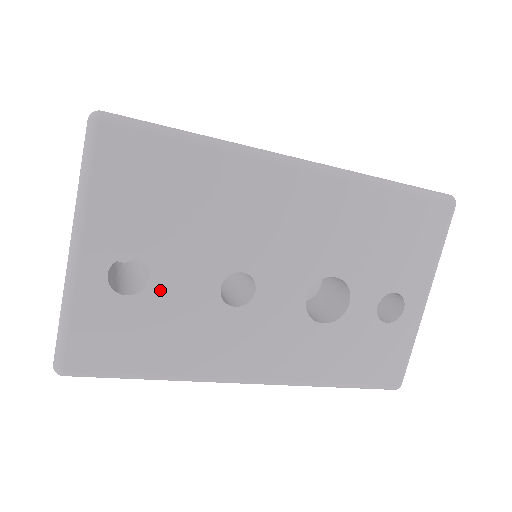
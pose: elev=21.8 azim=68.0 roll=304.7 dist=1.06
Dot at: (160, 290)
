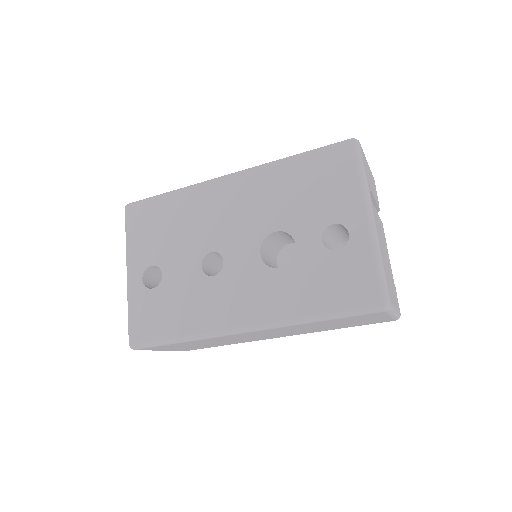
Dot at: (169, 279)
